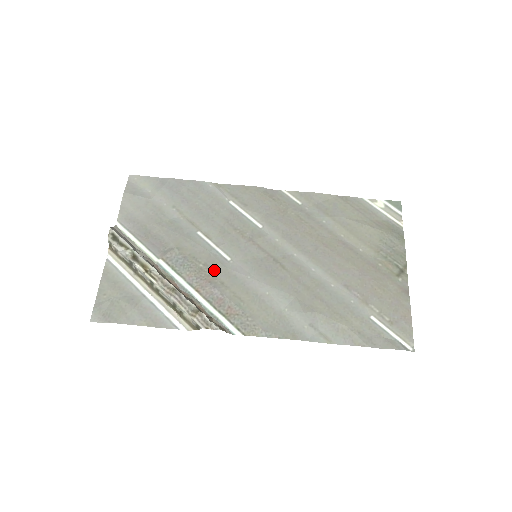
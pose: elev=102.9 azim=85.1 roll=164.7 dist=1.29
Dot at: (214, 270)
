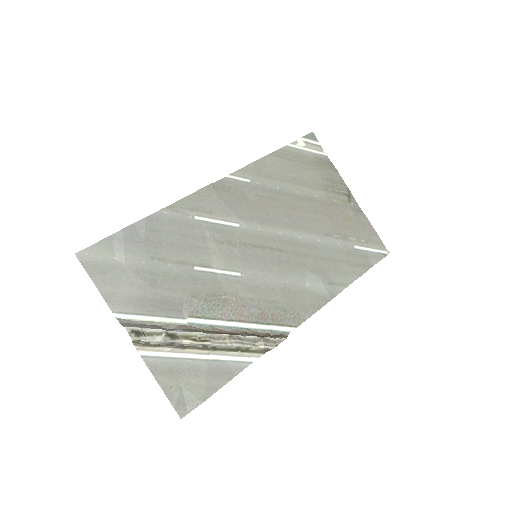
Dot at: (237, 293)
